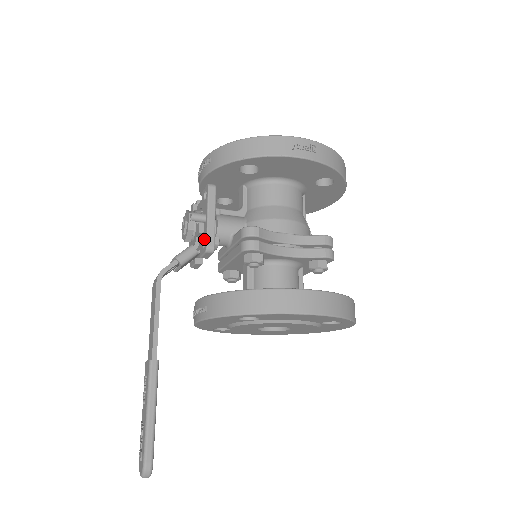
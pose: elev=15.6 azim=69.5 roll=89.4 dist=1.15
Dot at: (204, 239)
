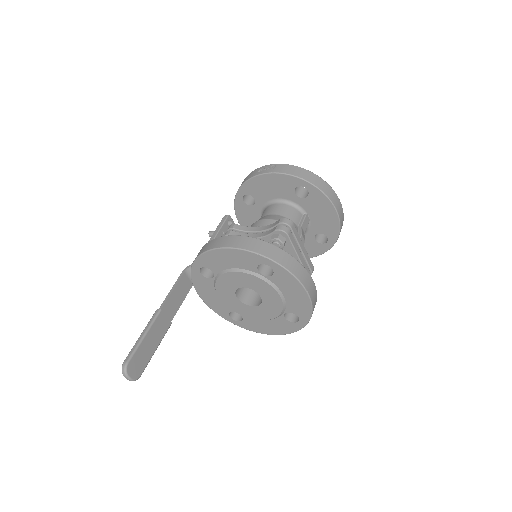
Dot at: occluded
